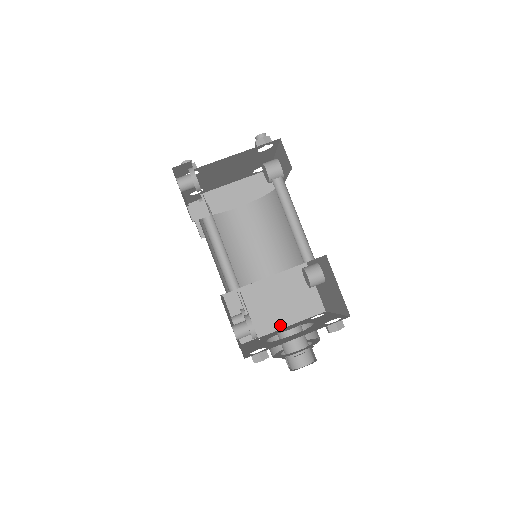
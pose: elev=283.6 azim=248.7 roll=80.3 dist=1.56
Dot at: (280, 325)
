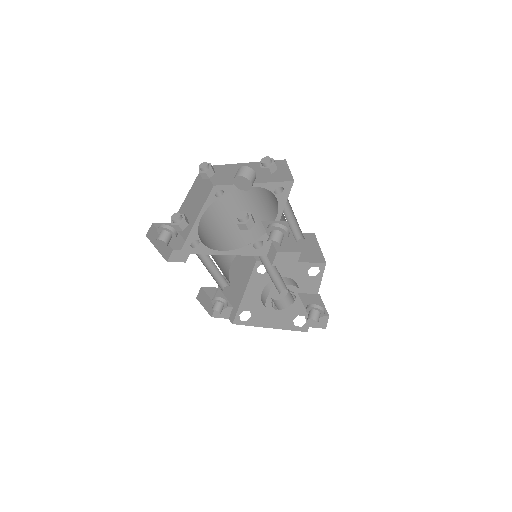
Dot at: (243, 291)
